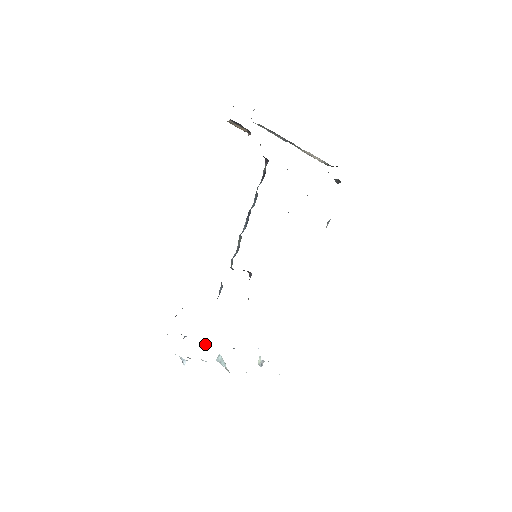
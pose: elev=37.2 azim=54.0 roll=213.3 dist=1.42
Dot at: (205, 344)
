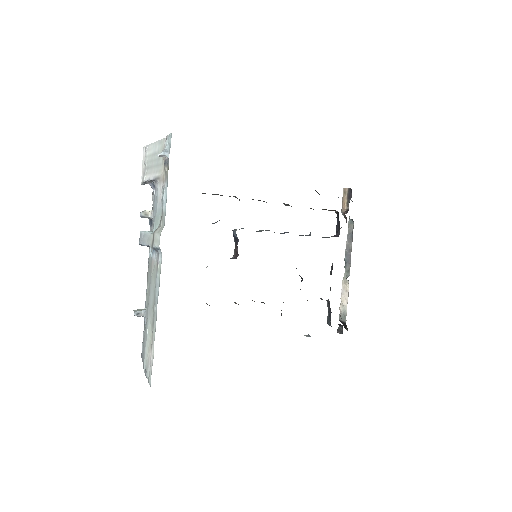
Dot at: (150, 215)
